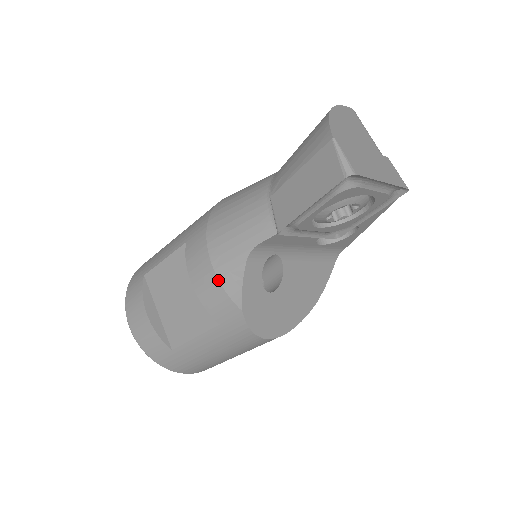
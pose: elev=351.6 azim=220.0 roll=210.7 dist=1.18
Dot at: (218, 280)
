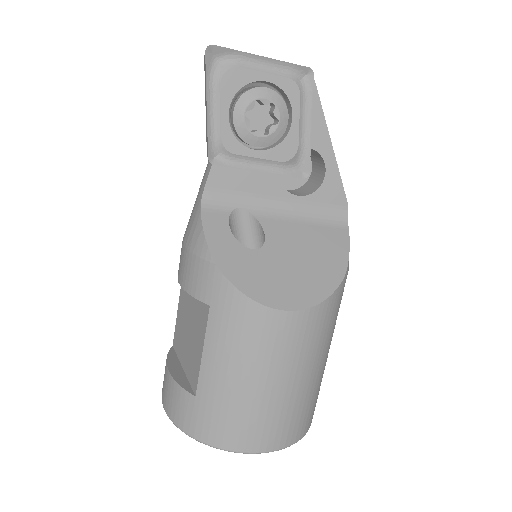
Dot at: (189, 251)
